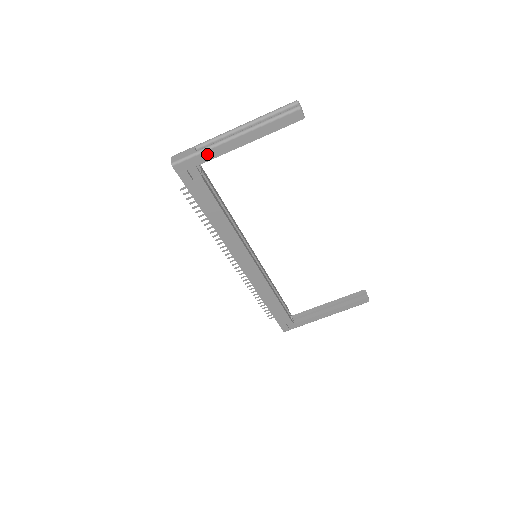
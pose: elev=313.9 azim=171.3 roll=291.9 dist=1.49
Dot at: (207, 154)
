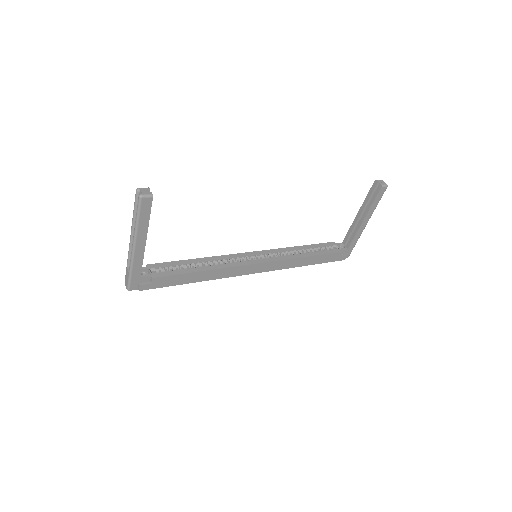
Dot at: (135, 268)
